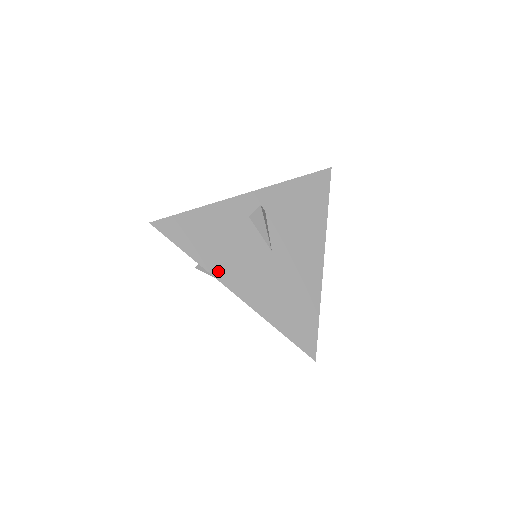
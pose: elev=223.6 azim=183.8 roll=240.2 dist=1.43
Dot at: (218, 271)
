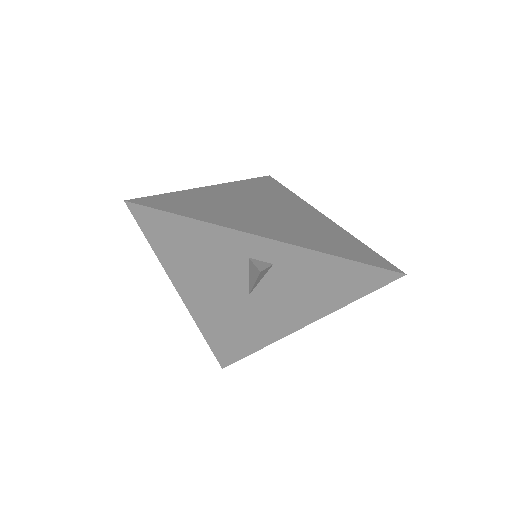
Dot at: (177, 277)
